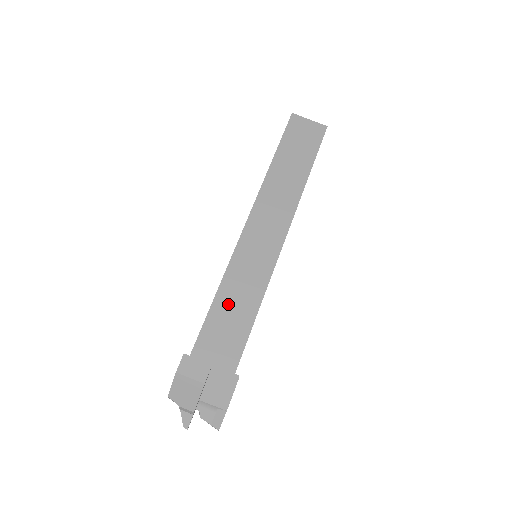
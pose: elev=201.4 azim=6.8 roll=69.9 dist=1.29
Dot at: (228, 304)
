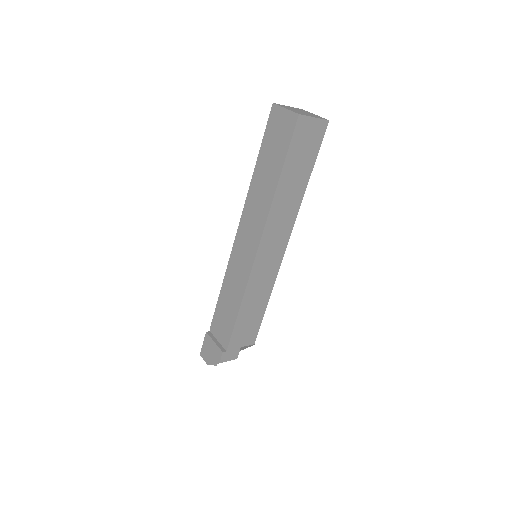
Dot at: (248, 312)
